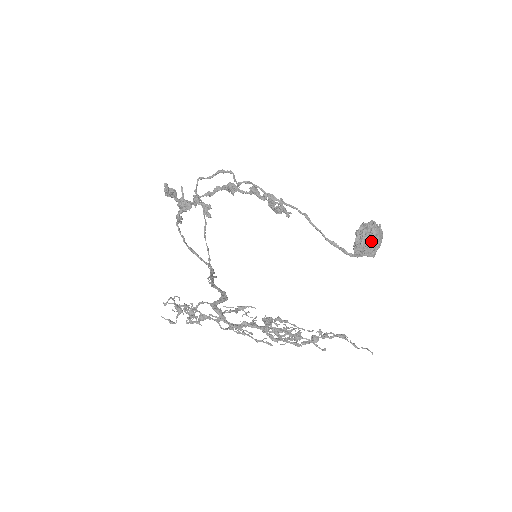
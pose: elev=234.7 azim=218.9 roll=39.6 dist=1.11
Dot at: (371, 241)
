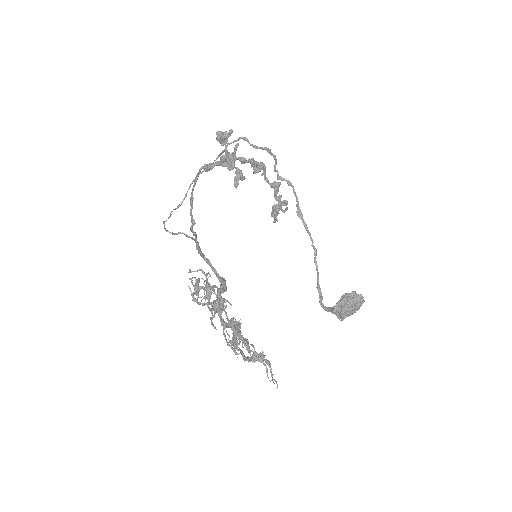
Dot at: (352, 310)
